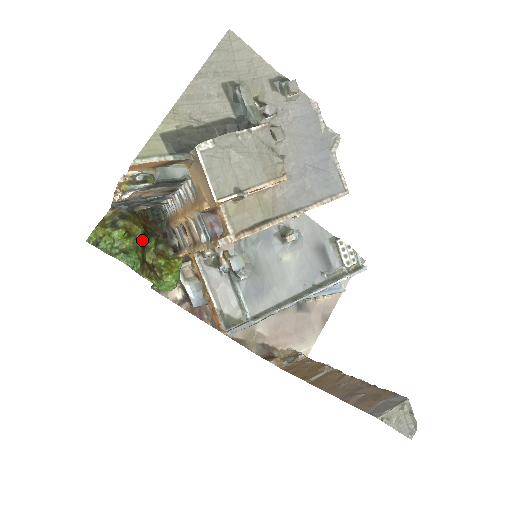
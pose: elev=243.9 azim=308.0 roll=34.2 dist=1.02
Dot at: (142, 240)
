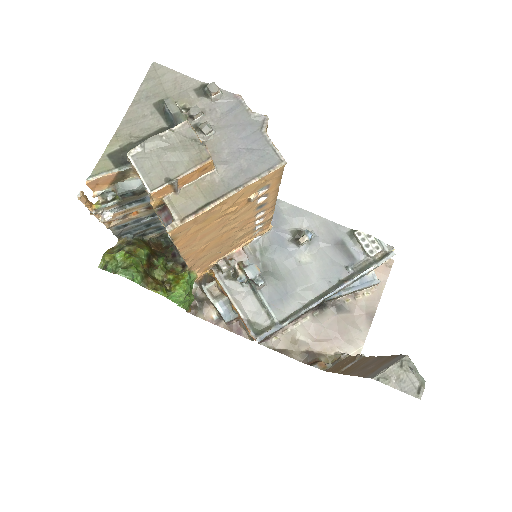
Dot at: (146, 259)
